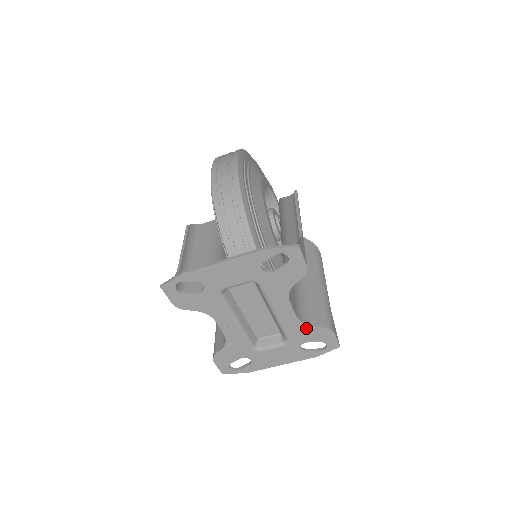
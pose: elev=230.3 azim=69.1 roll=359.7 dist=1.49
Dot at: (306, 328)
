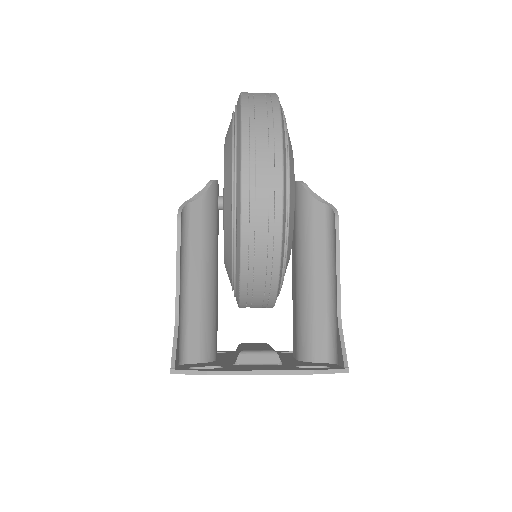
Dot at: occluded
